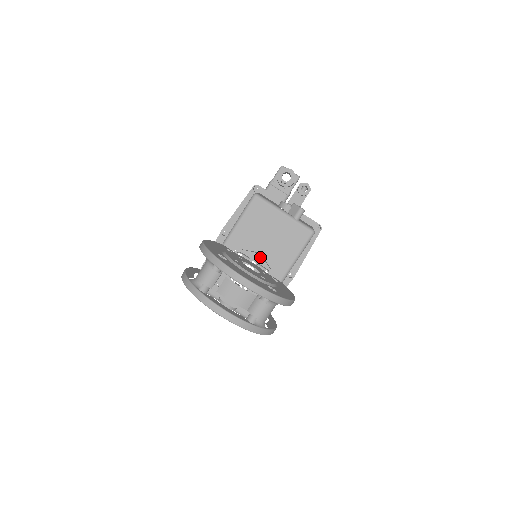
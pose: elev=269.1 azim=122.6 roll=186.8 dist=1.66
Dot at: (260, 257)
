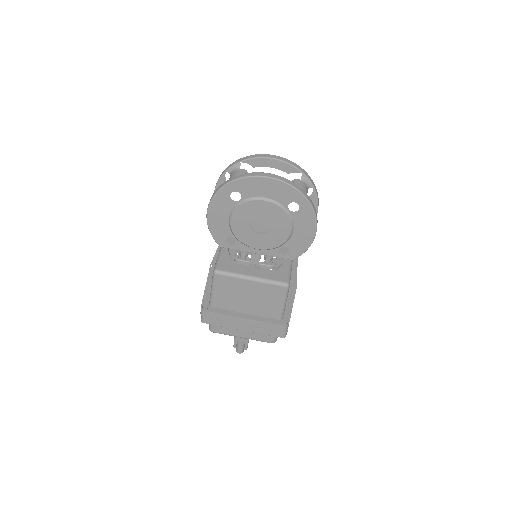
Dot at: occluded
